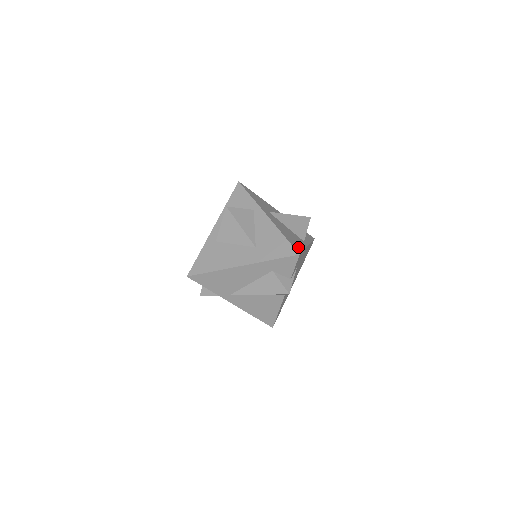
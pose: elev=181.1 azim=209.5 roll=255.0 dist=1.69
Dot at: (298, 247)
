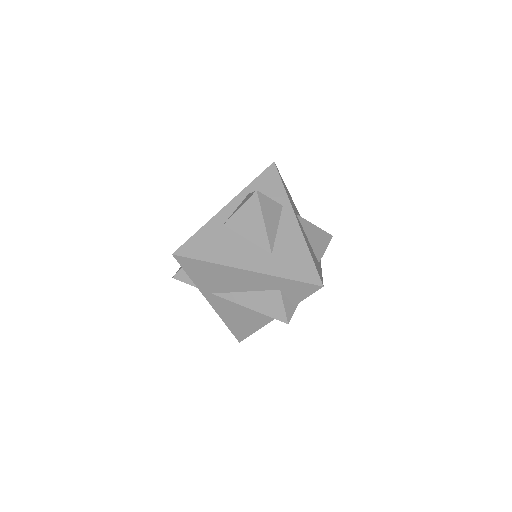
Dot at: occluded
